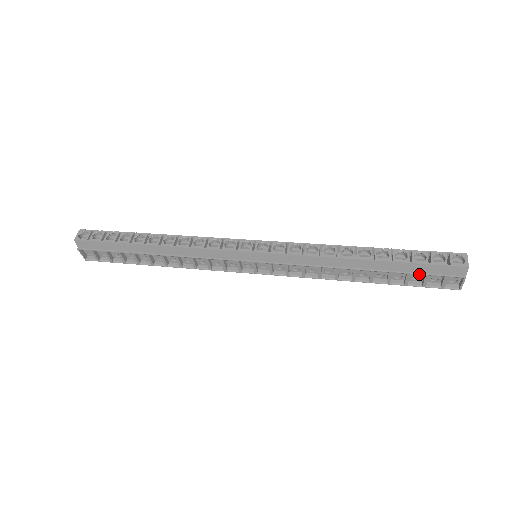
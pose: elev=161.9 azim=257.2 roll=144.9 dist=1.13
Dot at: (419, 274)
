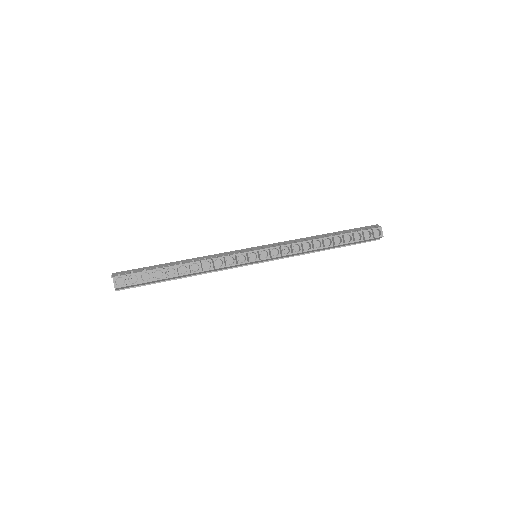
Dot at: occluded
